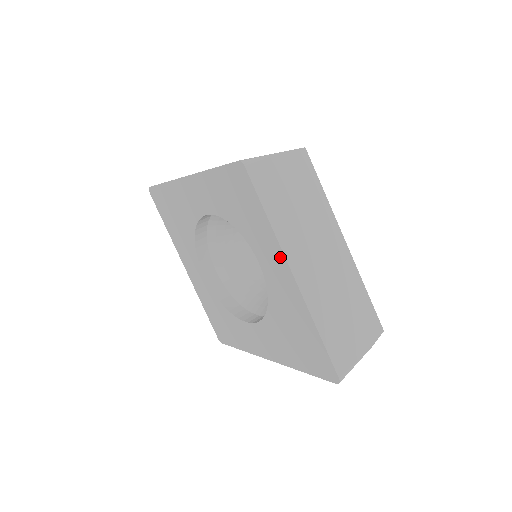
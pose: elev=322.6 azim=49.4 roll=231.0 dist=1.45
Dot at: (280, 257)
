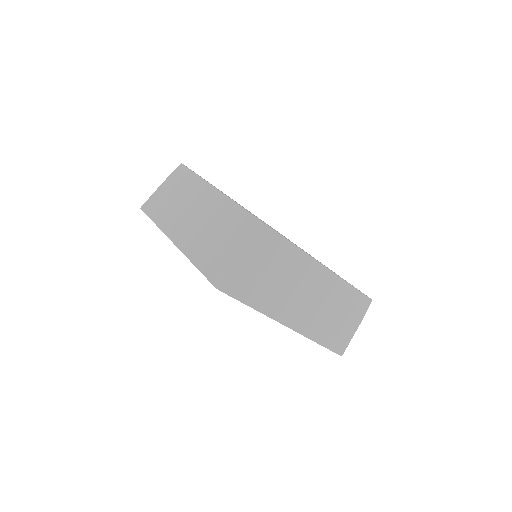
Dot at: occluded
